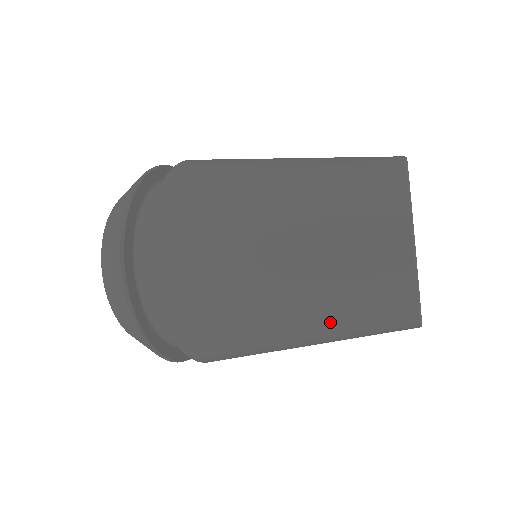
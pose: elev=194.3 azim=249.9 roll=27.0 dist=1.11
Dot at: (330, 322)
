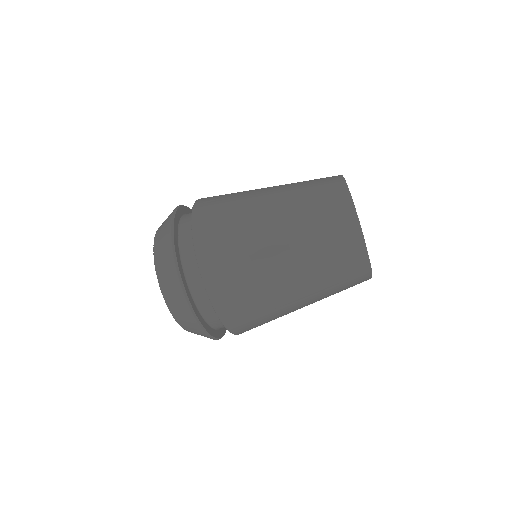
Dot at: (296, 207)
